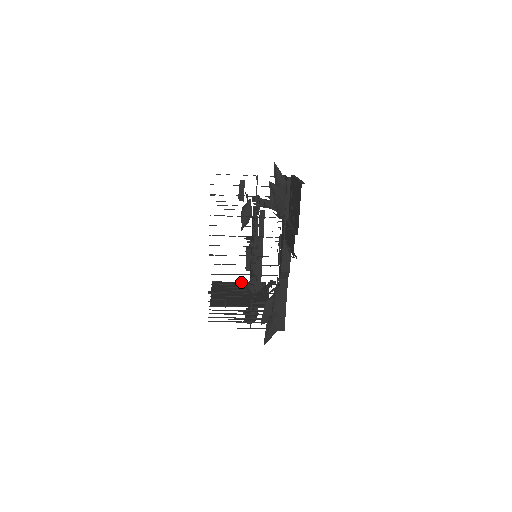
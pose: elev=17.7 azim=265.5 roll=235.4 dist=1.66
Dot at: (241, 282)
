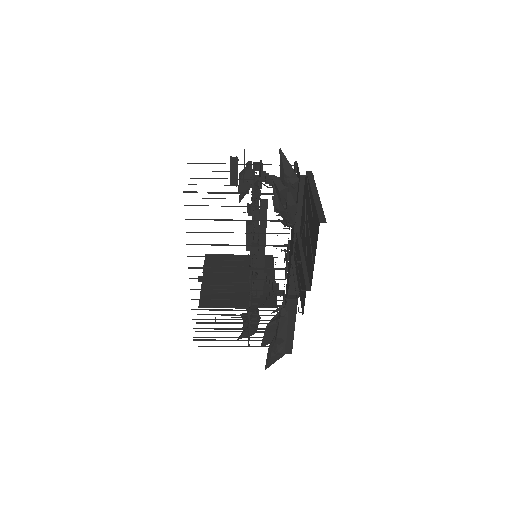
Dot at: (242, 255)
